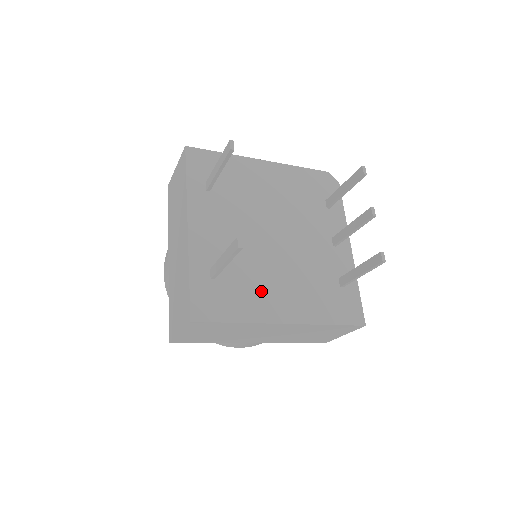
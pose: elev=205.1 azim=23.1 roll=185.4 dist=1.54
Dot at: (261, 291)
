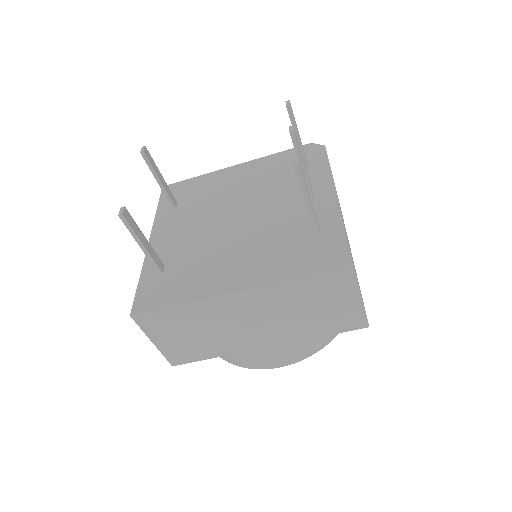
Dot at: (211, 269)
